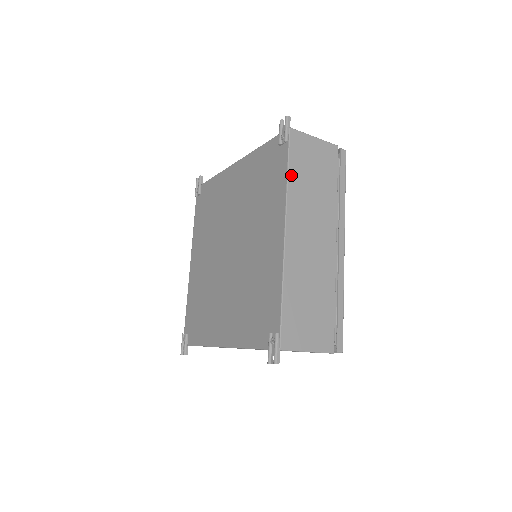
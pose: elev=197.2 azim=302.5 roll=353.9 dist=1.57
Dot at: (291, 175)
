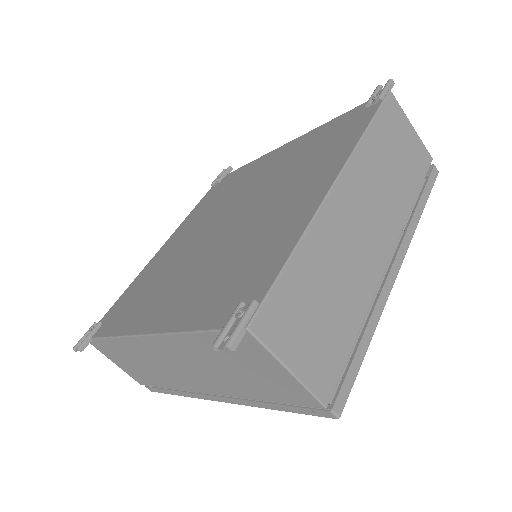
Dot at: (371, 132)
